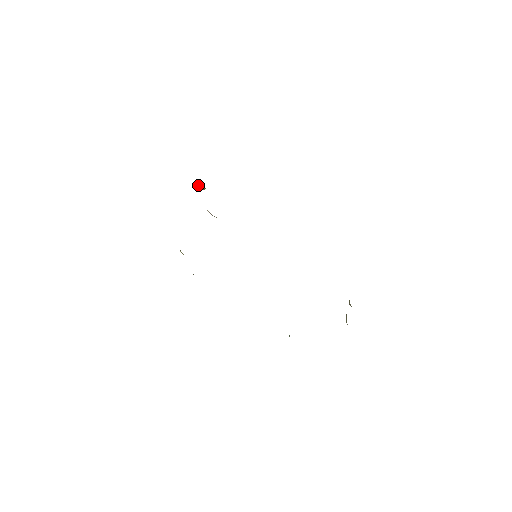
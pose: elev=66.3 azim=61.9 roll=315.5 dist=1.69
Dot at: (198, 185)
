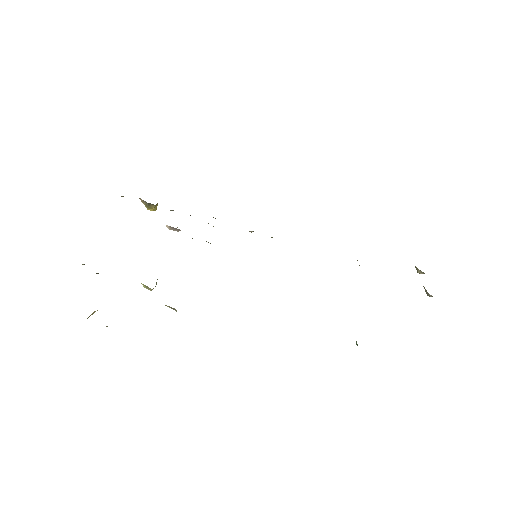
Dot at: occluded
